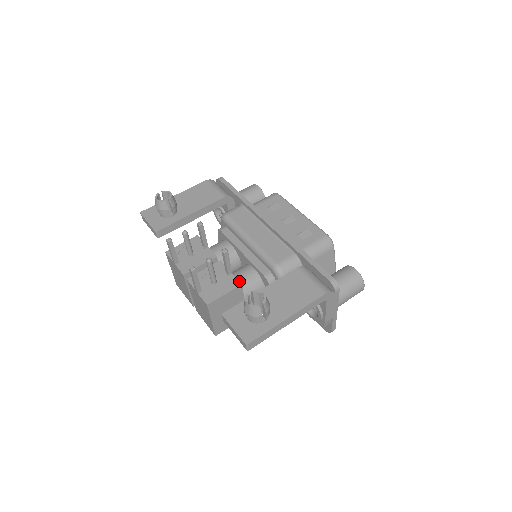
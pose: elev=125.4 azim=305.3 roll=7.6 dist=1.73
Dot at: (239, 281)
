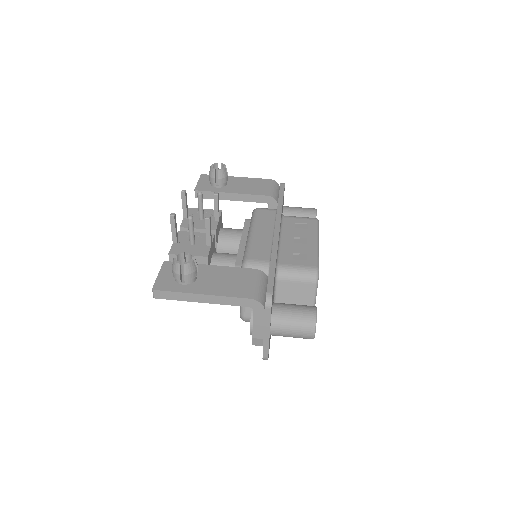
Dot at: (208, 254)
